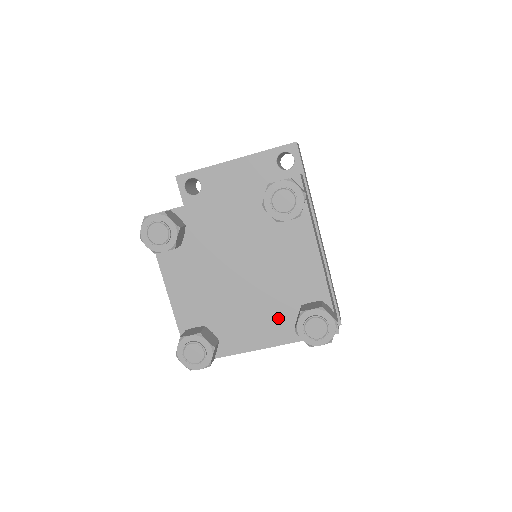
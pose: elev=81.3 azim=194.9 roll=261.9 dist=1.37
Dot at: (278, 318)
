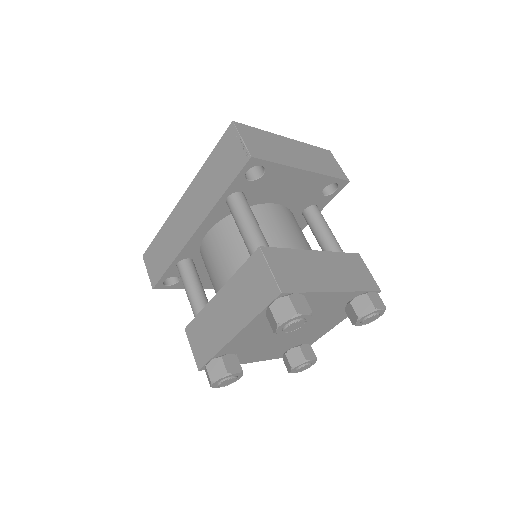
Dot at: (280, 350)
